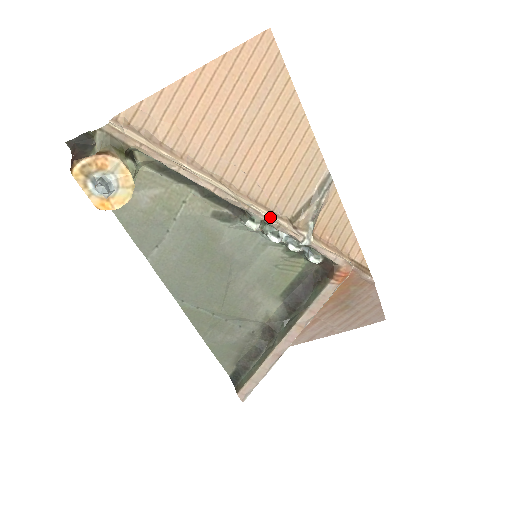
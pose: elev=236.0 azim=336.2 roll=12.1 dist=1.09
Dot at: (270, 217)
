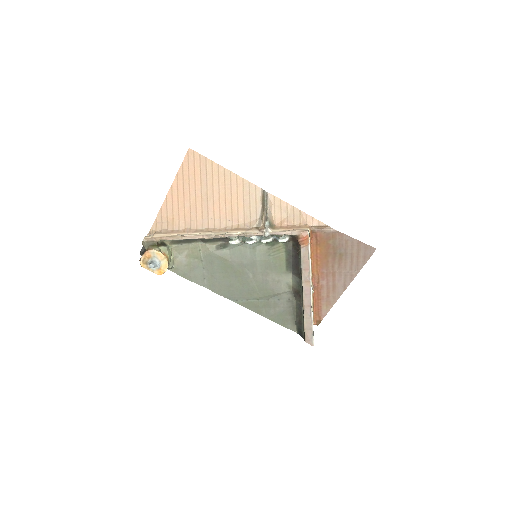
Dot at: (240, 233)
